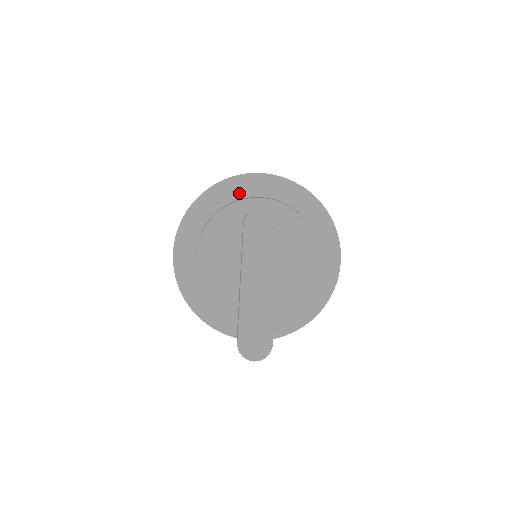
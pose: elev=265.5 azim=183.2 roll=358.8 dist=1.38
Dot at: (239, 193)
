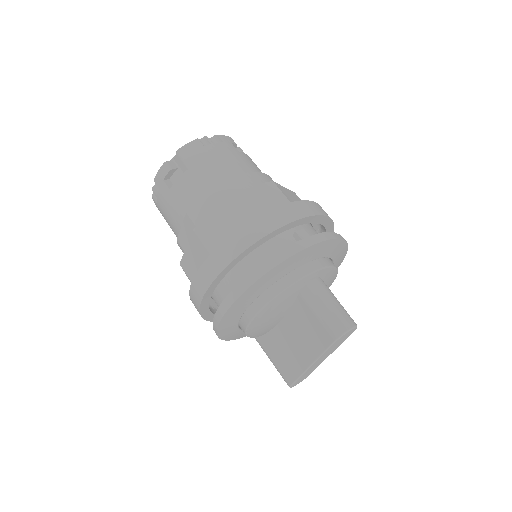
Dot at: (297, 265)
